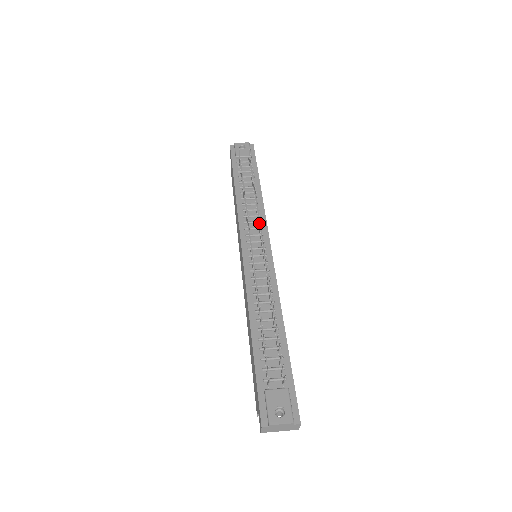
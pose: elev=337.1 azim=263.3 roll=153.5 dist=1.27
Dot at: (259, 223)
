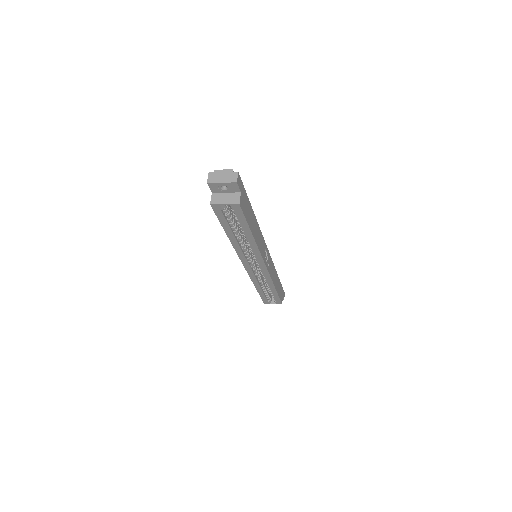
Dot at: occluded
